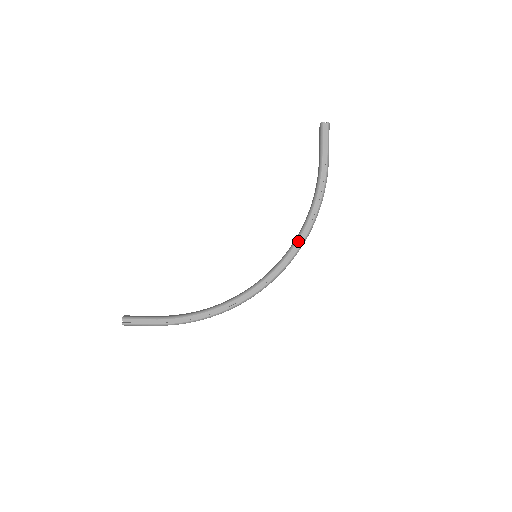
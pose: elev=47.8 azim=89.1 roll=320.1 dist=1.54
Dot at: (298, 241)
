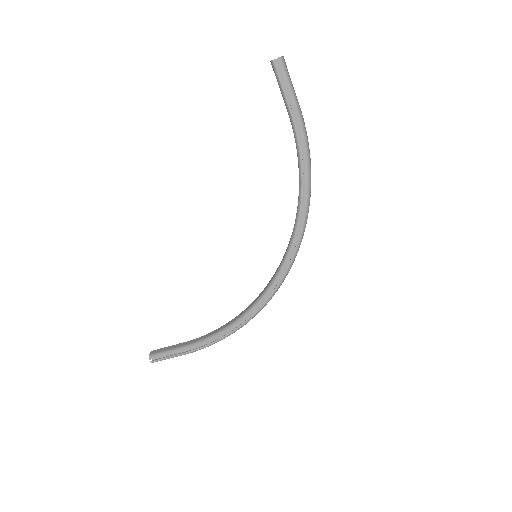
Dot at: (297, 225)
